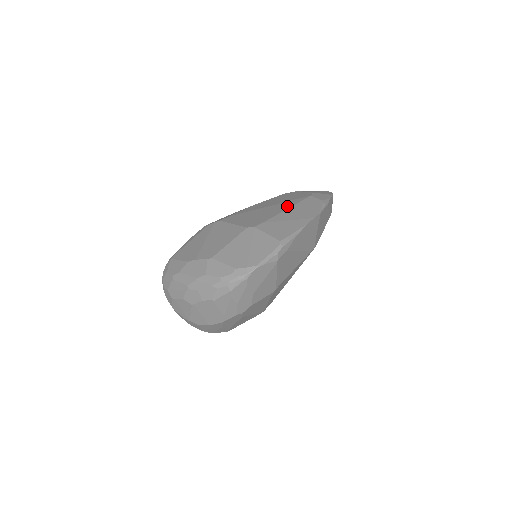
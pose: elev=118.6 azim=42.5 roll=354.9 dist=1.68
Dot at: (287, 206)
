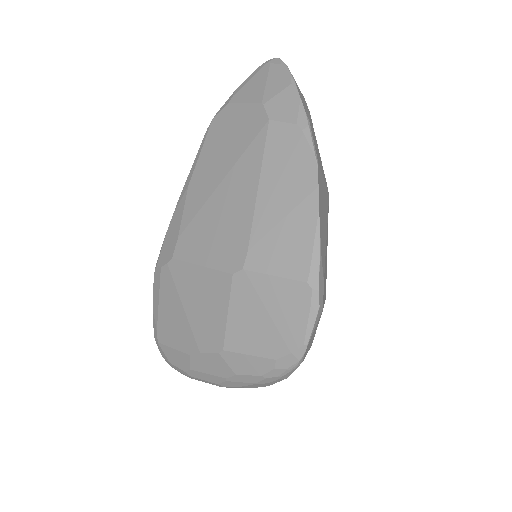
Dot at: (252, 176)
